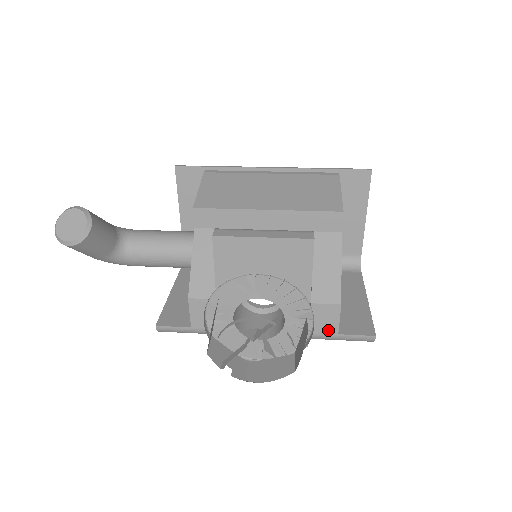
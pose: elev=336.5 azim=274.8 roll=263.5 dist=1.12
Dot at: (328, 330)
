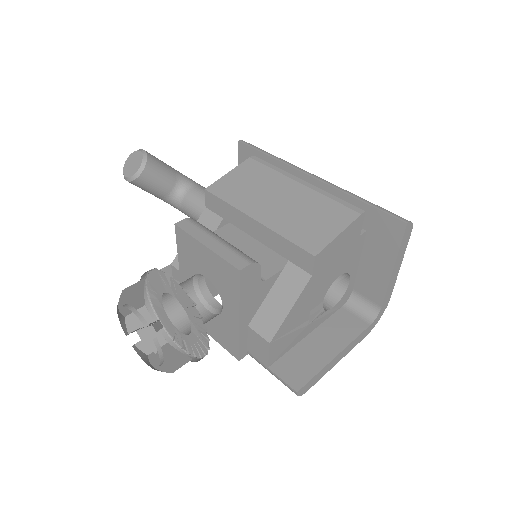
Dot at: (260, 358)
